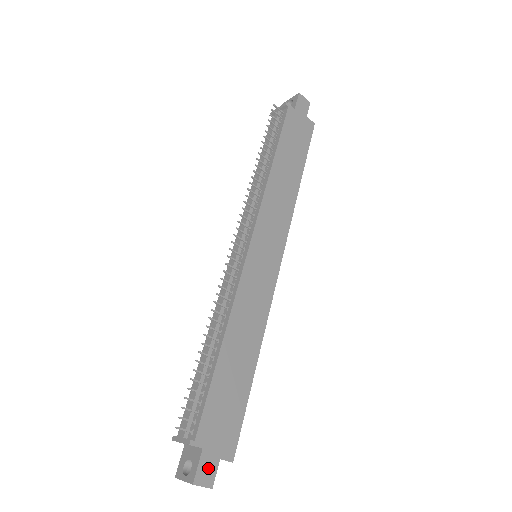
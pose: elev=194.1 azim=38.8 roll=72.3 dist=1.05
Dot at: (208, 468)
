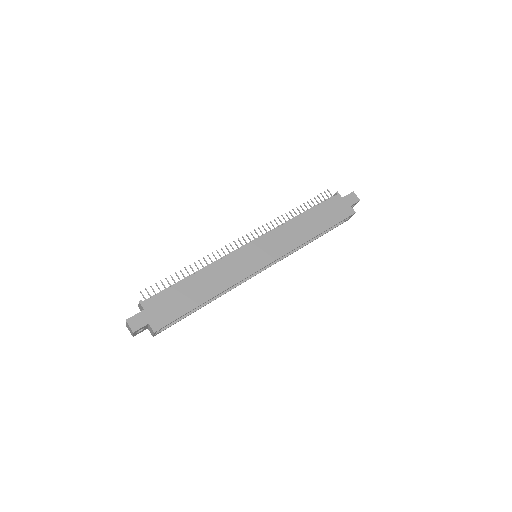
Dot at: (139, 321)
